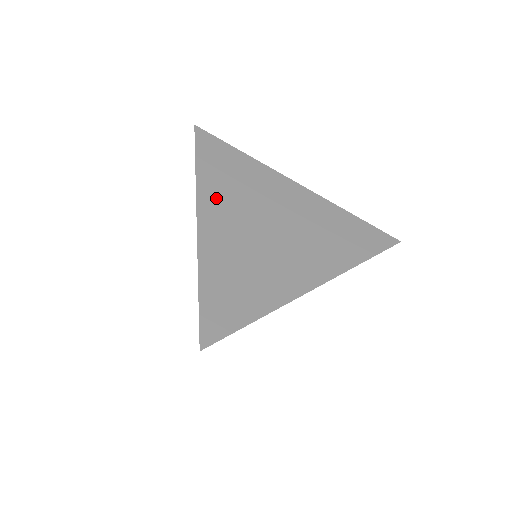
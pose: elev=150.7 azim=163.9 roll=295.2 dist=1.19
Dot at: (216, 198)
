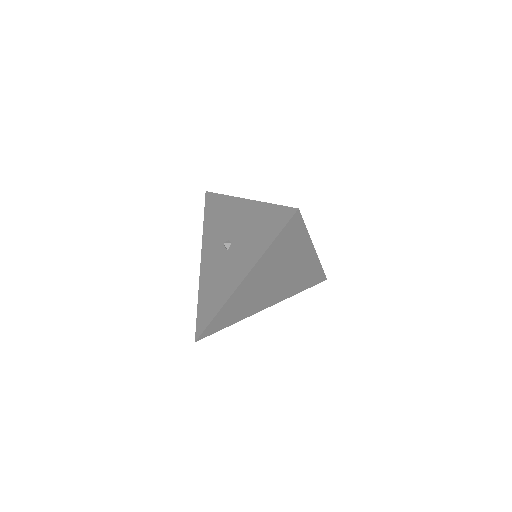
Dot at: (263, 267)
